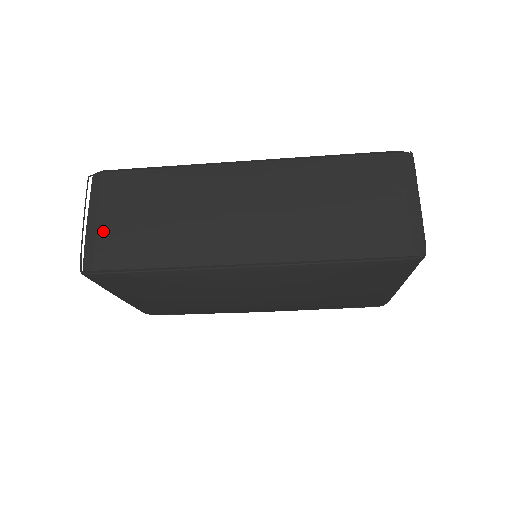
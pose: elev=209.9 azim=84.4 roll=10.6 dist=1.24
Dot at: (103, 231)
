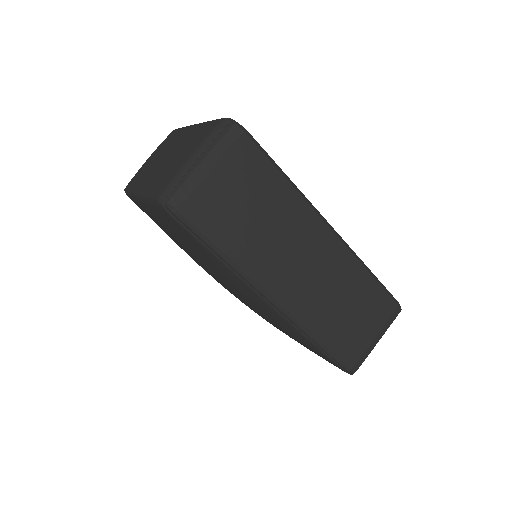
Dot at: (207, 188)
